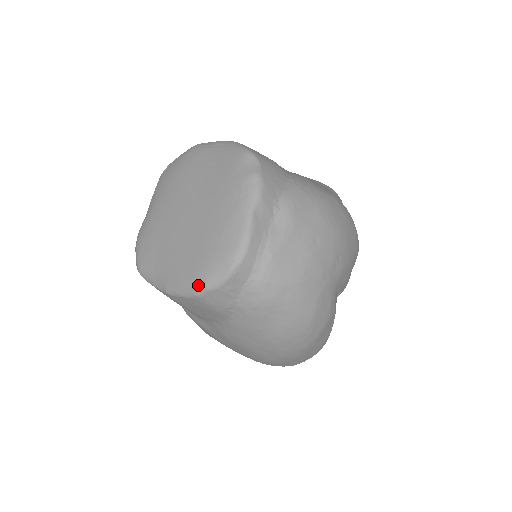
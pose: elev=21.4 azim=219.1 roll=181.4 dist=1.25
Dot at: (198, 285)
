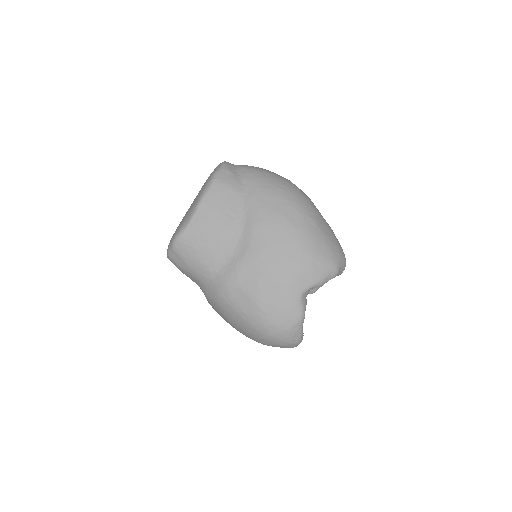
Dot at: (211, 176)
